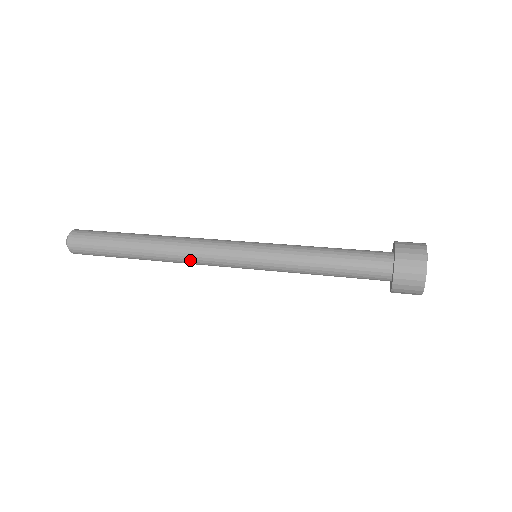
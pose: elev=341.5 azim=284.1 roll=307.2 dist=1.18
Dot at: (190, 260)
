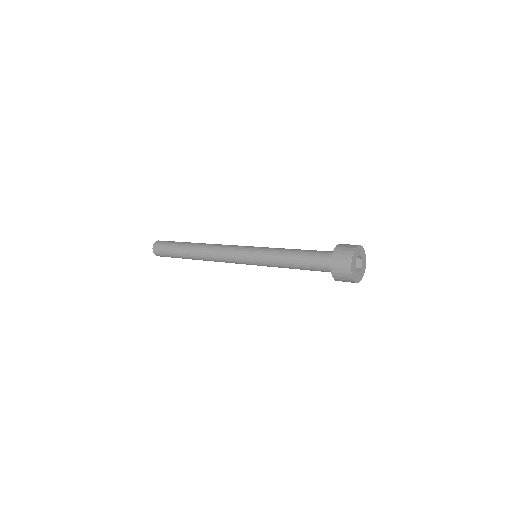
Dot at: (216, 254)
